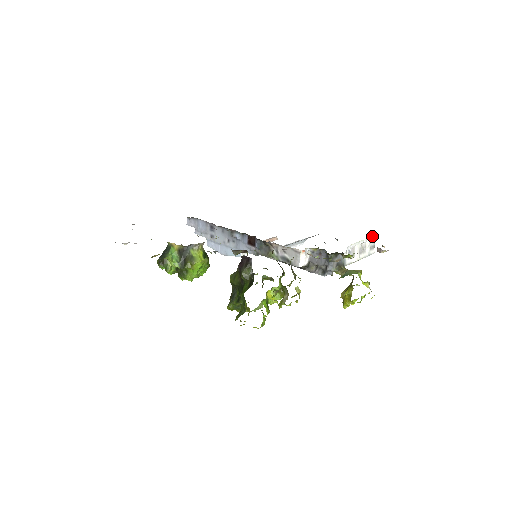
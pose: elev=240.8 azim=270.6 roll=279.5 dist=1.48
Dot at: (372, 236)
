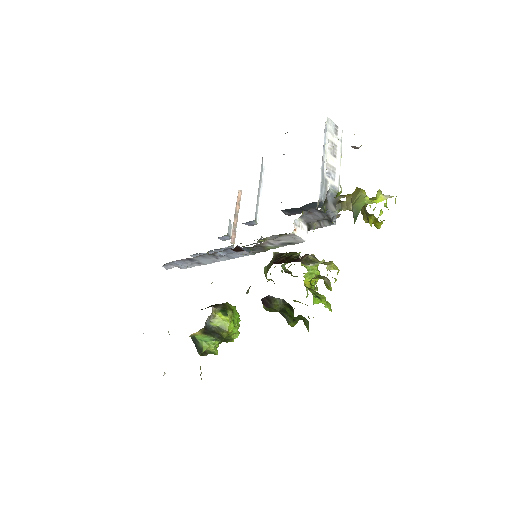
Dot at: occluded
